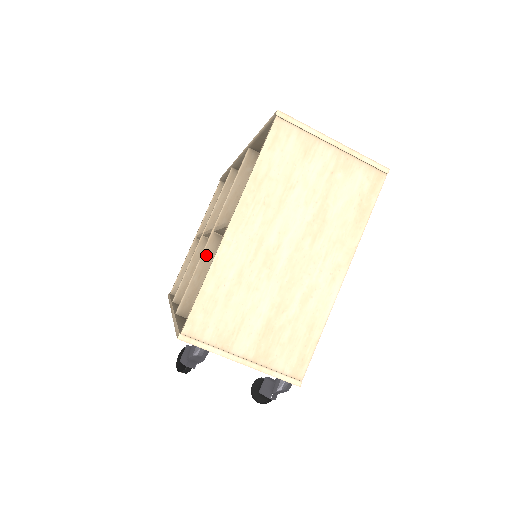
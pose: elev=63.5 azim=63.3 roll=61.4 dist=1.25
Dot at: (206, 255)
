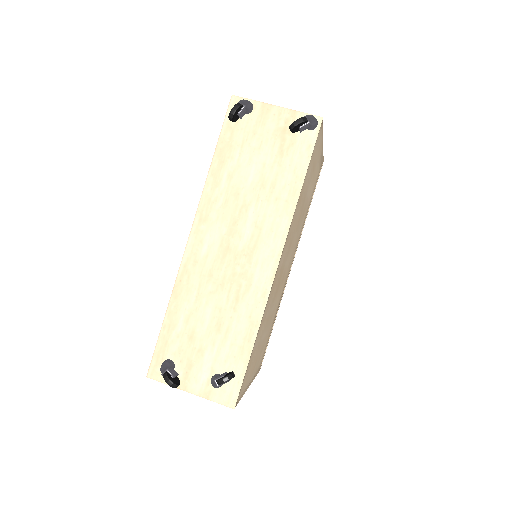
Dot at: occluded
